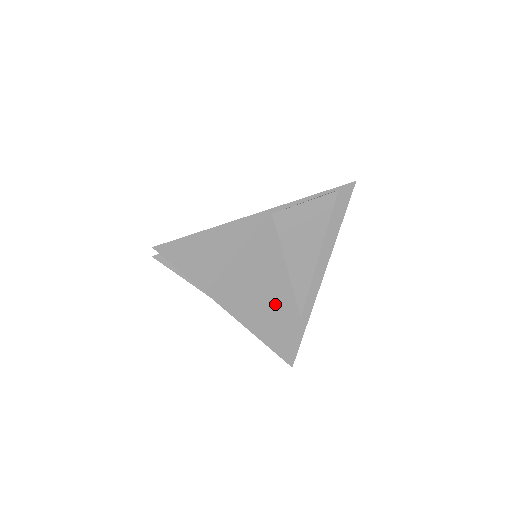
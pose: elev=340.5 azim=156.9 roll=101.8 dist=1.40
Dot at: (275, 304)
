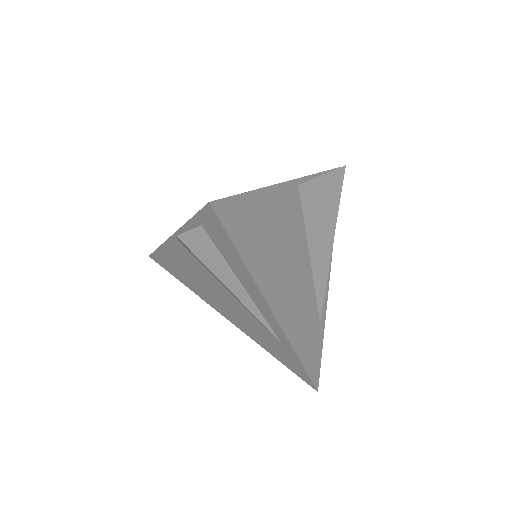
Dot at: (304, 303)
